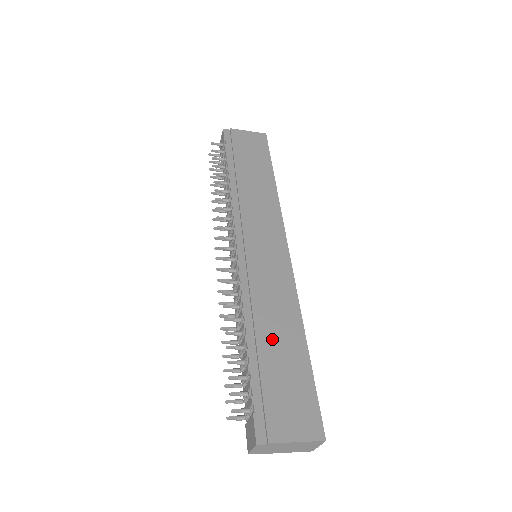
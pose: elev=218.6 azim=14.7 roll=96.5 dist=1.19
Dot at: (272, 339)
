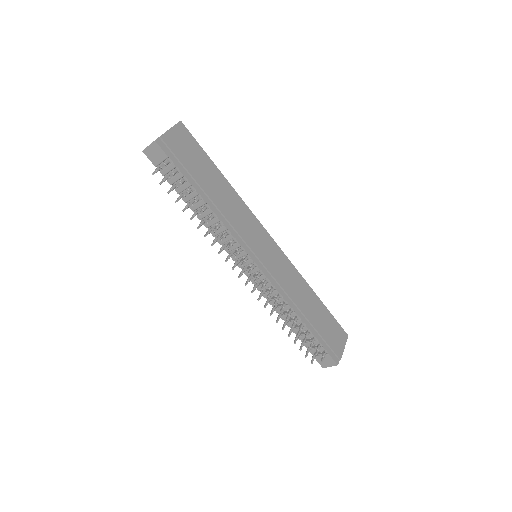
Dot at: (309, 309)
